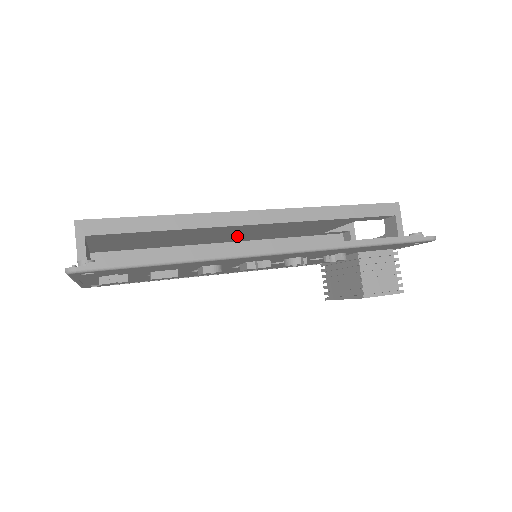
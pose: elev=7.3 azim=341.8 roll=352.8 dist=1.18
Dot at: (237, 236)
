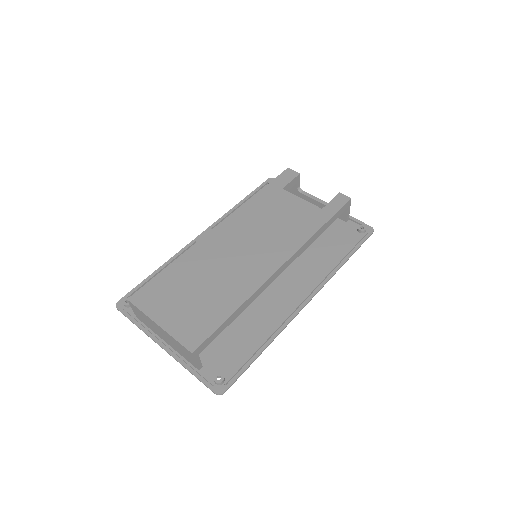
Dot at: occluded
